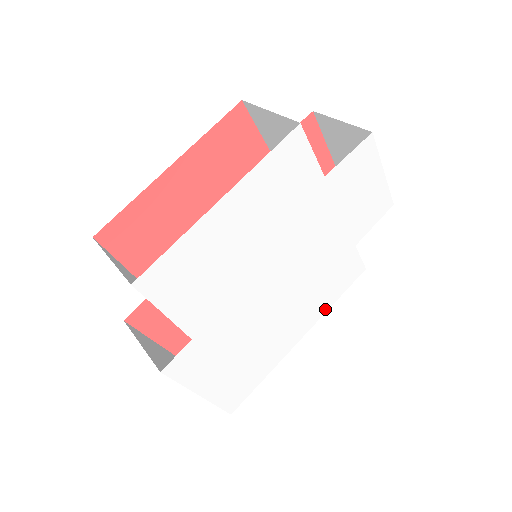
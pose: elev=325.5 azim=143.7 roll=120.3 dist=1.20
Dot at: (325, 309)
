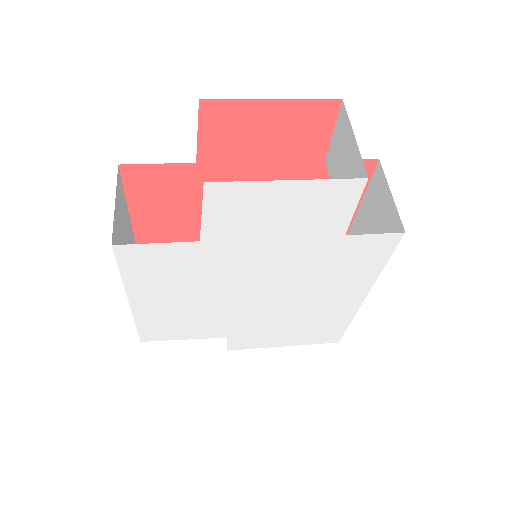
Dot at: (373, 276)
